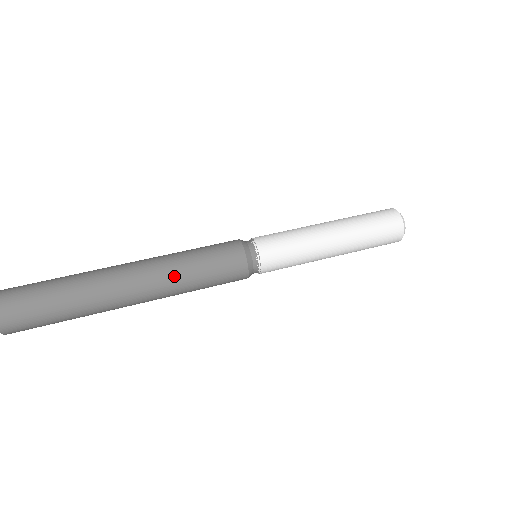
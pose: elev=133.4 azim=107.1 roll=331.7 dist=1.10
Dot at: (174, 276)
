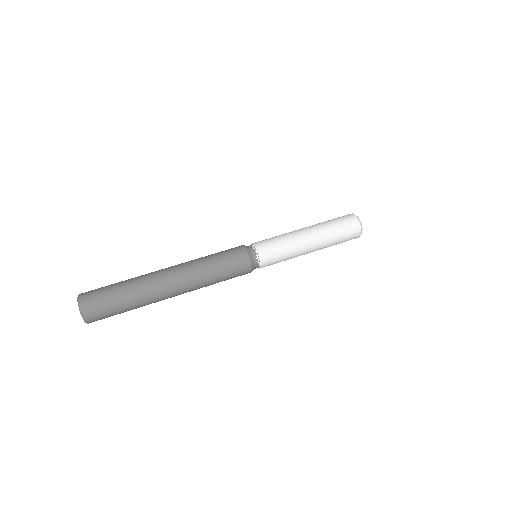
Dot at: (198, 269)
